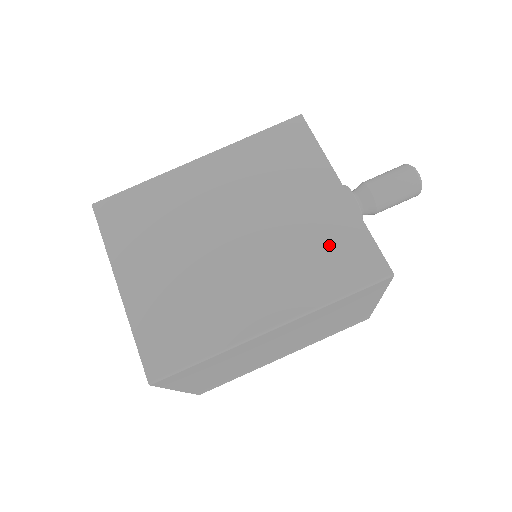
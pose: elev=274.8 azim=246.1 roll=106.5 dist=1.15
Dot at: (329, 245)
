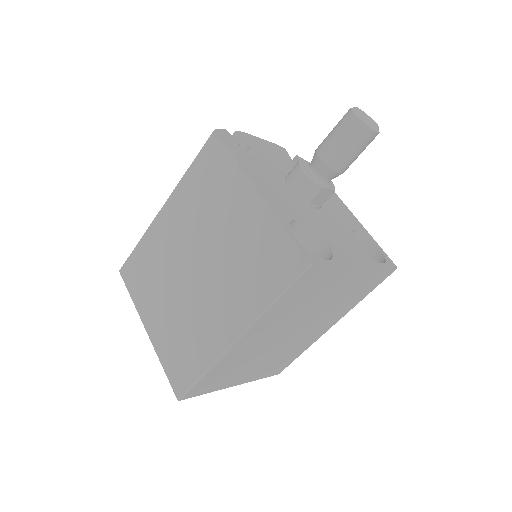
Dot at: (257, 252)
